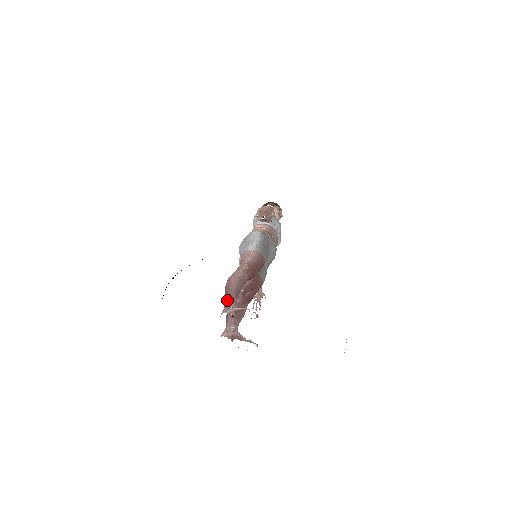
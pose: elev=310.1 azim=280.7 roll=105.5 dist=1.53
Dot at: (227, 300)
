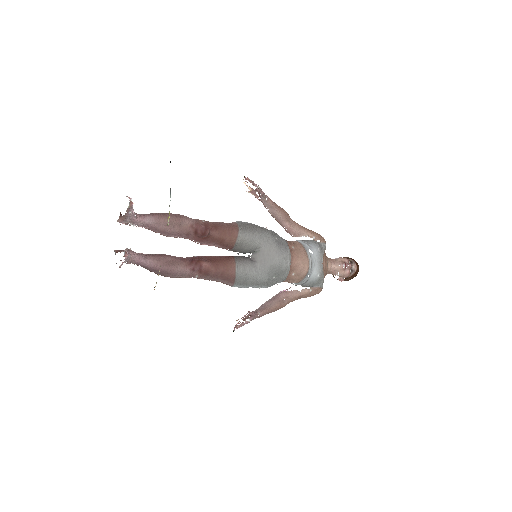
Dot at: occluded
